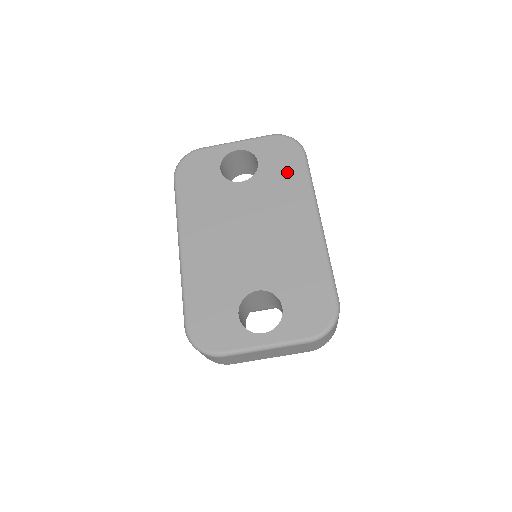
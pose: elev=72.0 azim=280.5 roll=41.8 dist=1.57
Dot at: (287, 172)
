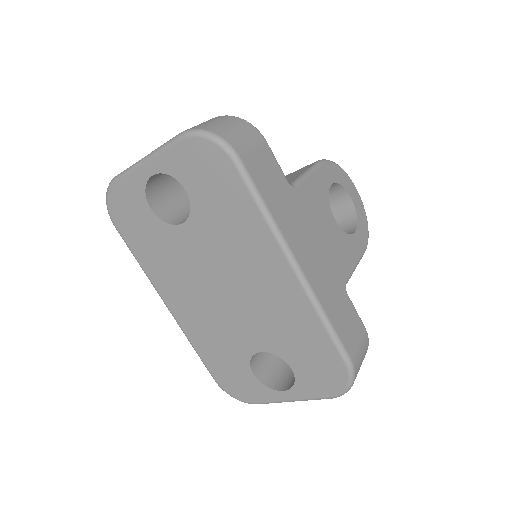
Dot at: (227, 200)
